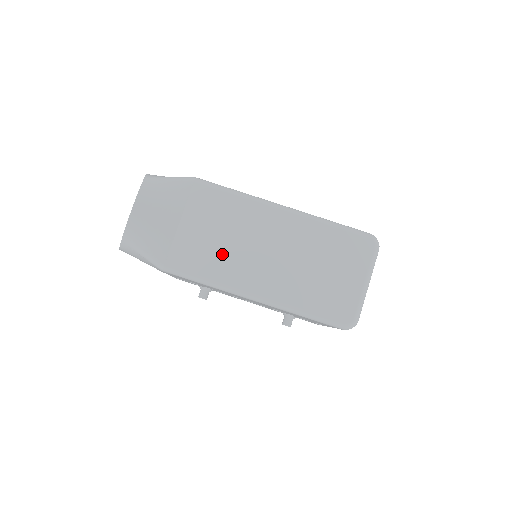
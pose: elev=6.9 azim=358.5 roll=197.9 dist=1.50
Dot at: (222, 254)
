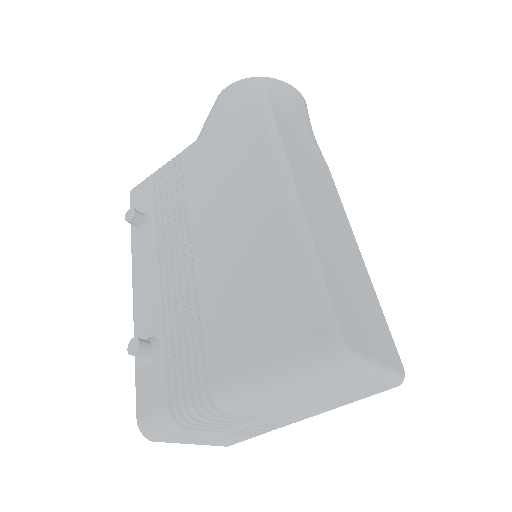
Dot at: (306, 171)
